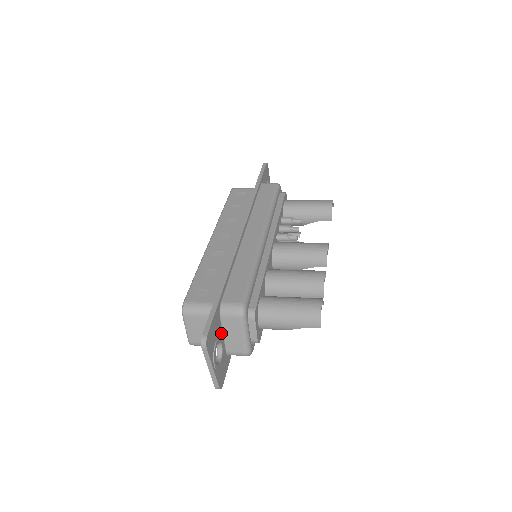
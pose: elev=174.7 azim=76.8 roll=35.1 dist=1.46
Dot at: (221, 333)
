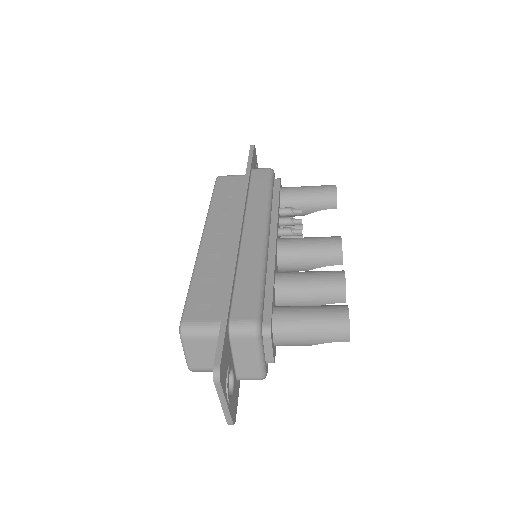
Dot at: (231, 357)
